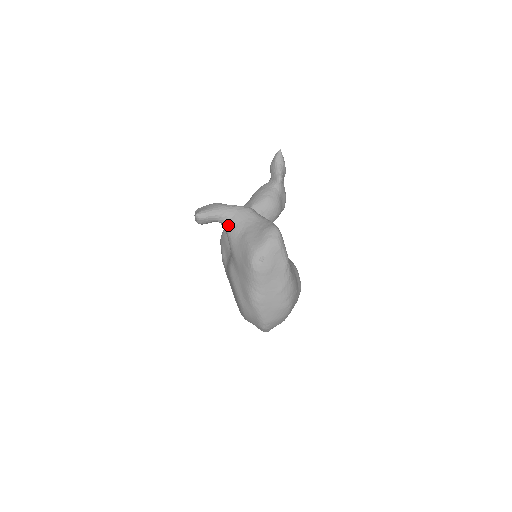
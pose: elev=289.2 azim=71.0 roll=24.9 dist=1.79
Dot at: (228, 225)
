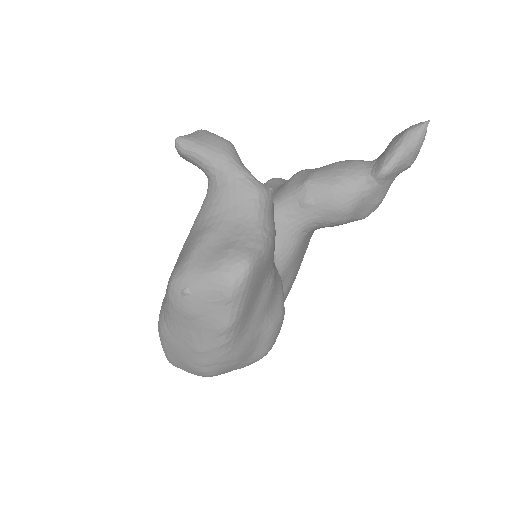
Dot at: (210, 191)
